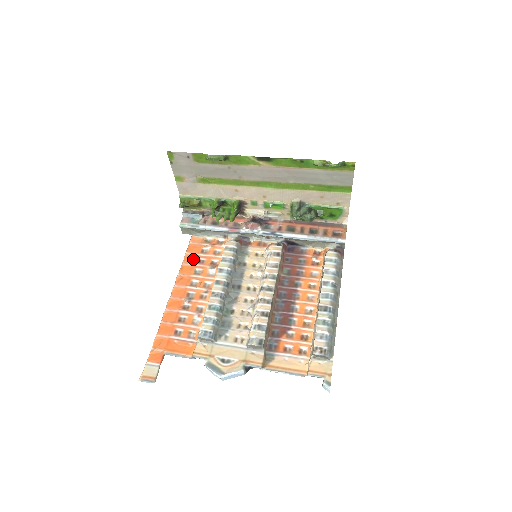
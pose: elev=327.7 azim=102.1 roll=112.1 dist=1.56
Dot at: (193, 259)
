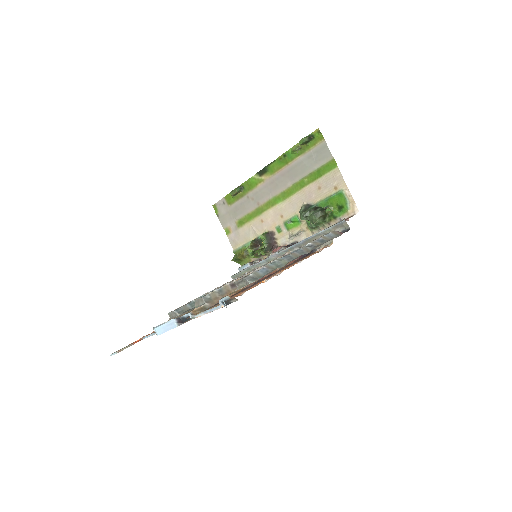
Dot at: occluded
